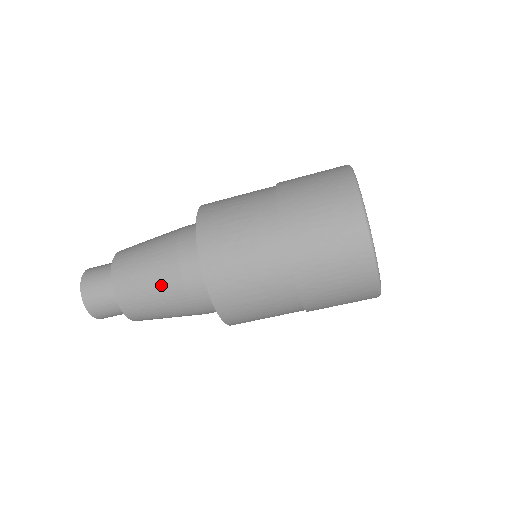
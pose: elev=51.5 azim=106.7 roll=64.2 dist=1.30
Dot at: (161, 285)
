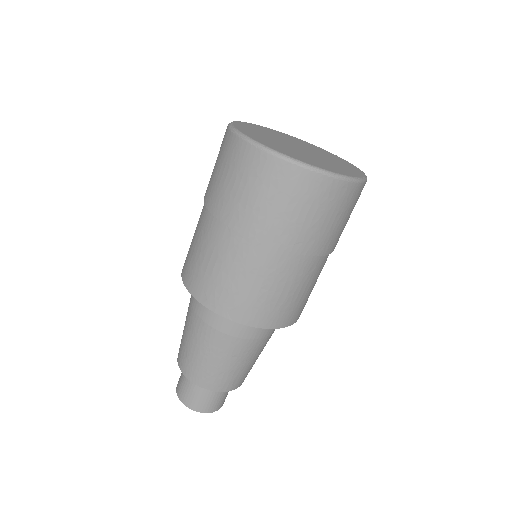
Dot at: (205, 345)
